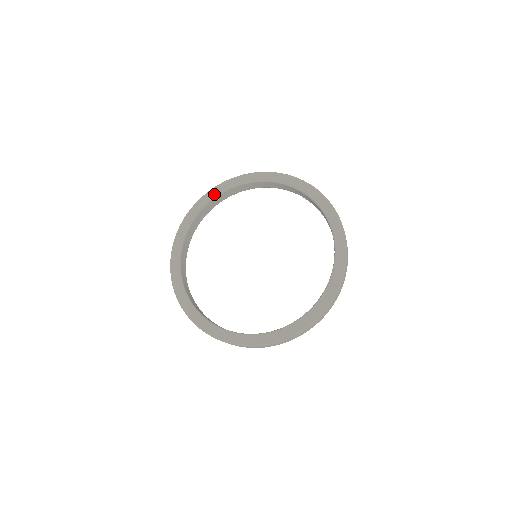
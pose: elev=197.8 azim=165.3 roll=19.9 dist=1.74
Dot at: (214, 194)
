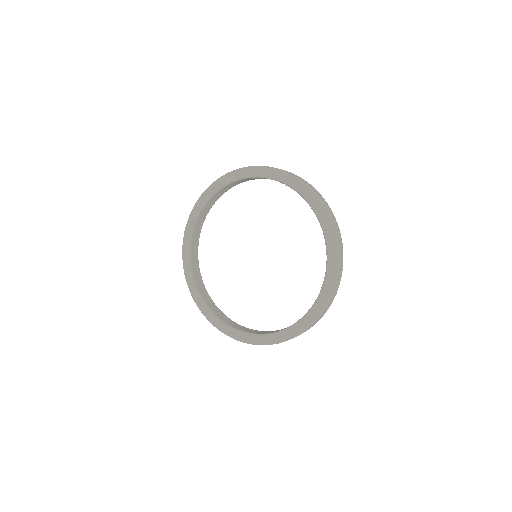
Dot at: (254, 173)
